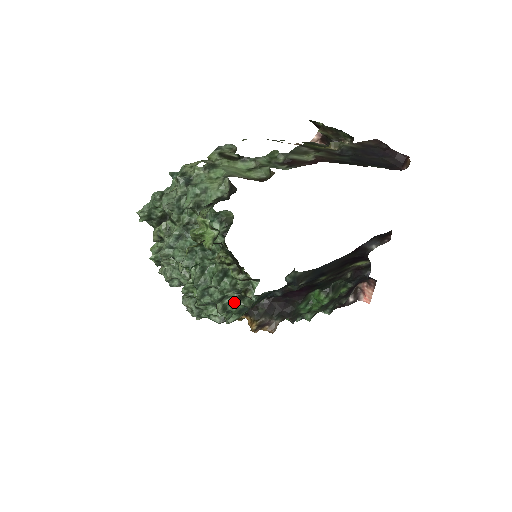
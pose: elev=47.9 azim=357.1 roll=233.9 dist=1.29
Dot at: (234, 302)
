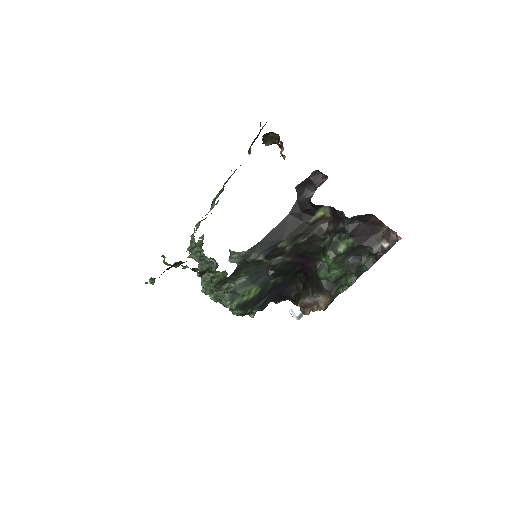
Dot at: (224, 293)
